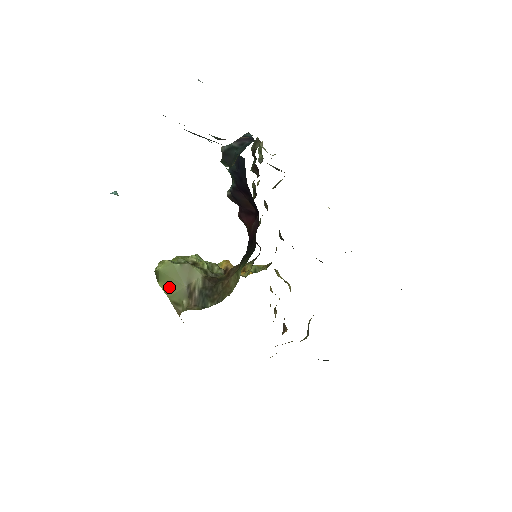
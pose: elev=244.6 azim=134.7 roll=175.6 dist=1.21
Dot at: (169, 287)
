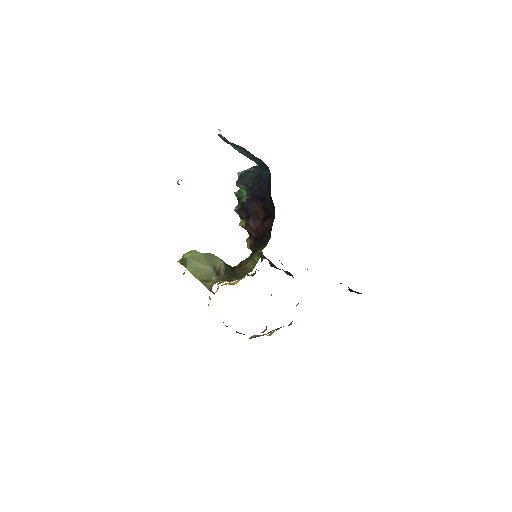
Dot at: (197, 270)
